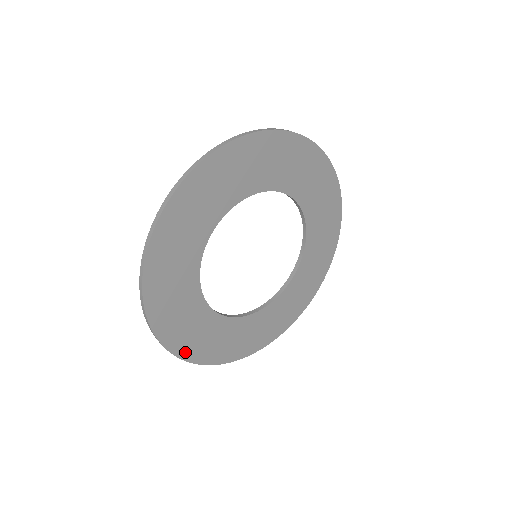
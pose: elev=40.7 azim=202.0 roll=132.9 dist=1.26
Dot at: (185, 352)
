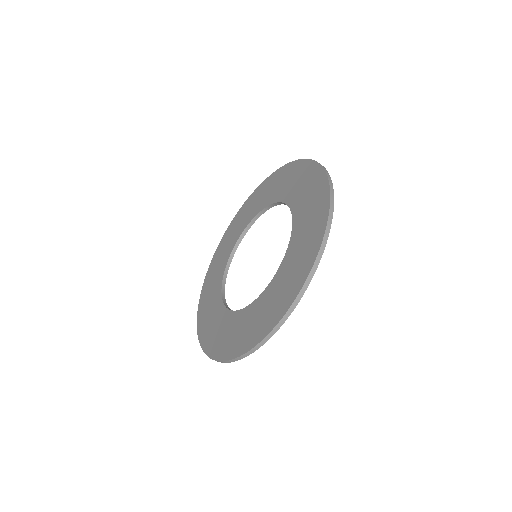
Dot at: occluded
